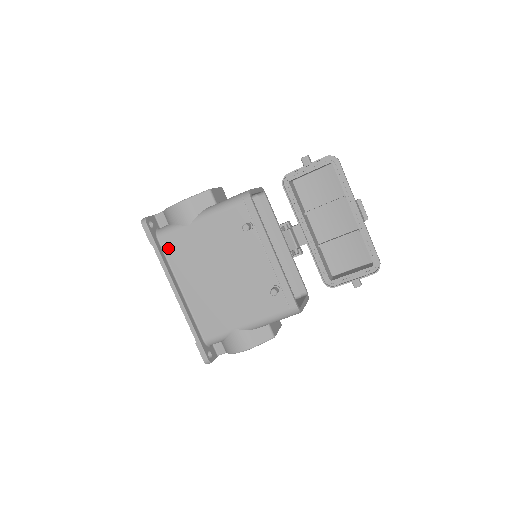
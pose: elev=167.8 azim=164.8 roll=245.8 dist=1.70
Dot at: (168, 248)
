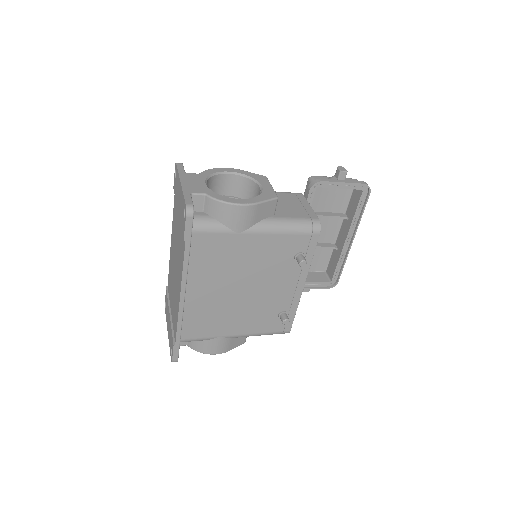
Dot at: (198, 246)
